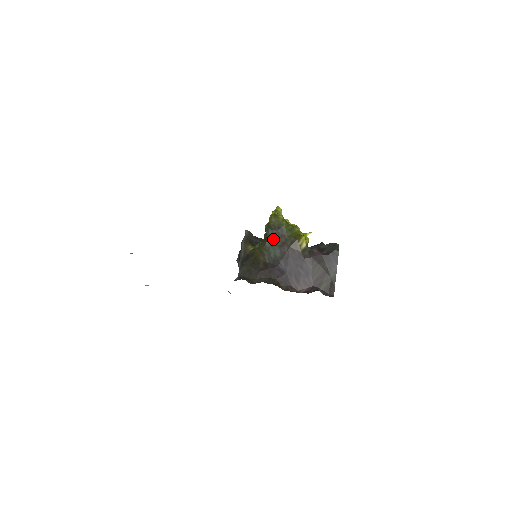
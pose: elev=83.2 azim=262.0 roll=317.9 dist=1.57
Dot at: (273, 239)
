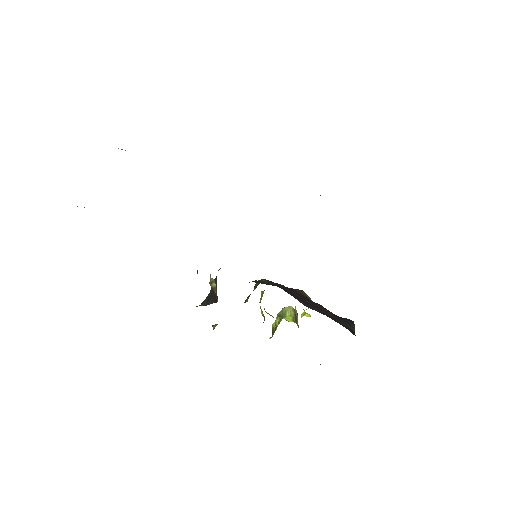
Dot at: (269, 282)
